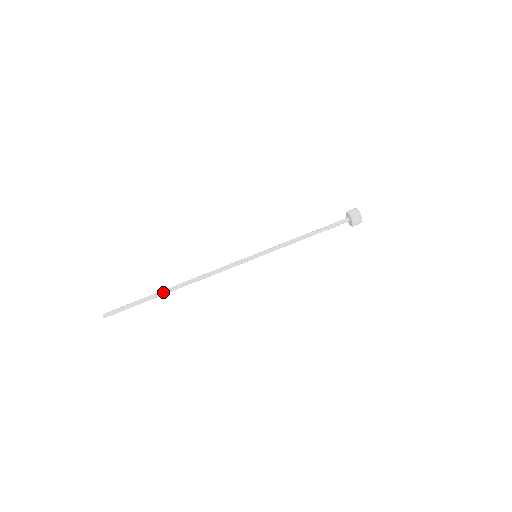
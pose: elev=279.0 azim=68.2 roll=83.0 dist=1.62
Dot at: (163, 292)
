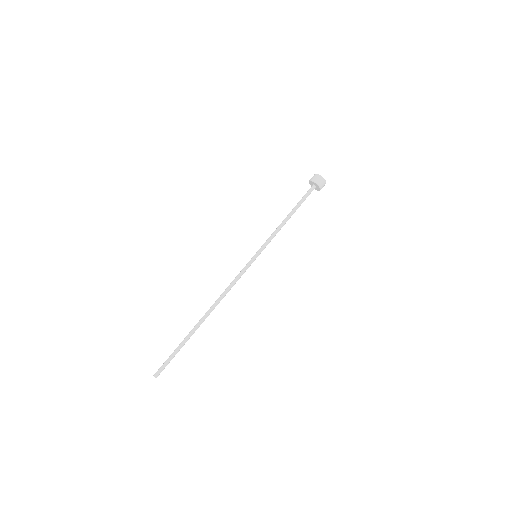
Dot at: (196, 329)
